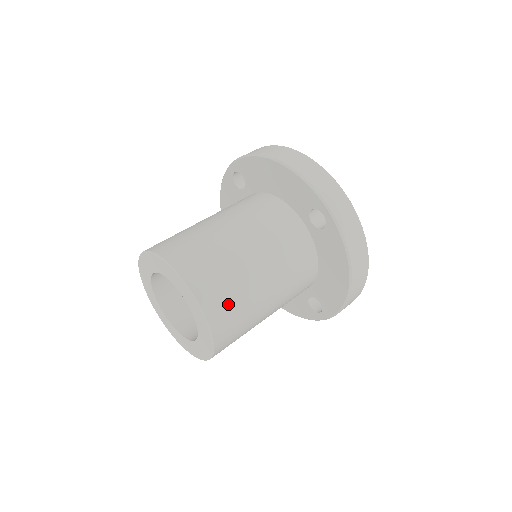
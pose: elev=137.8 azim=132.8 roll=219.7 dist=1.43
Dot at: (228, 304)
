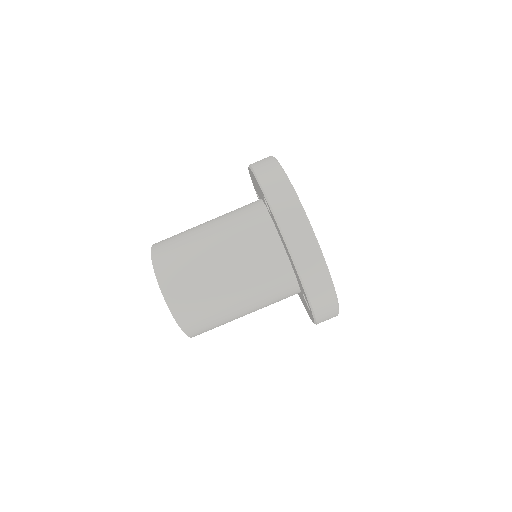
Dot at: (211, 329)
